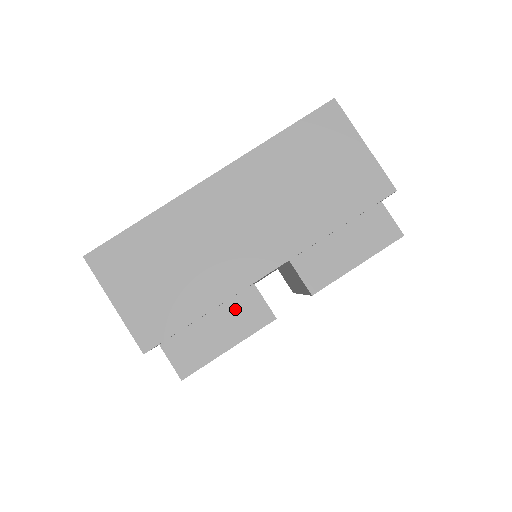
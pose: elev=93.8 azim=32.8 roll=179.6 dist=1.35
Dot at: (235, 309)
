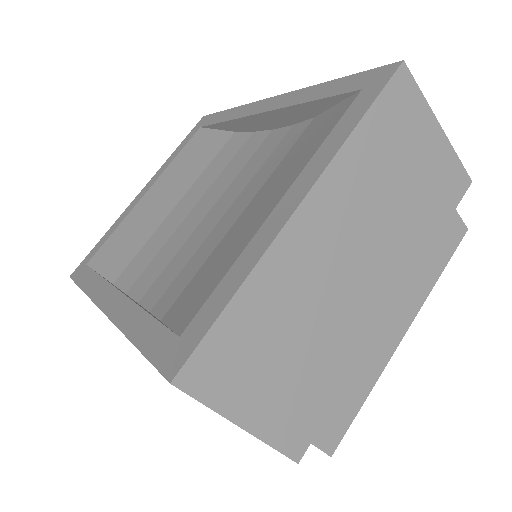
Dot at: occluded
